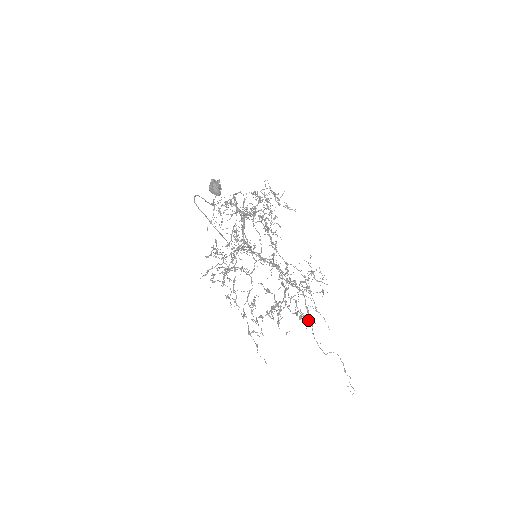
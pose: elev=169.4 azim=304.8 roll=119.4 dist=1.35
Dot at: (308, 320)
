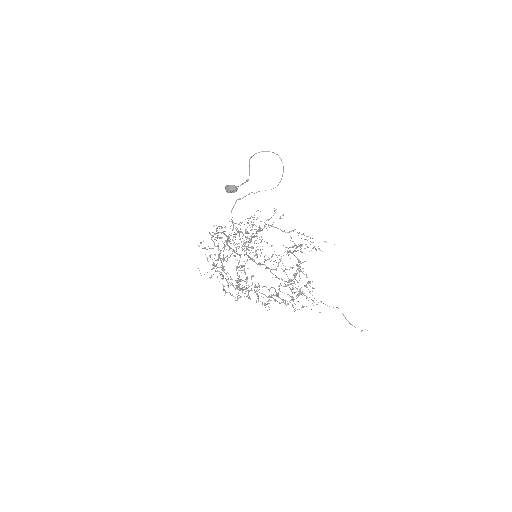
Dot at: (312, 287)
